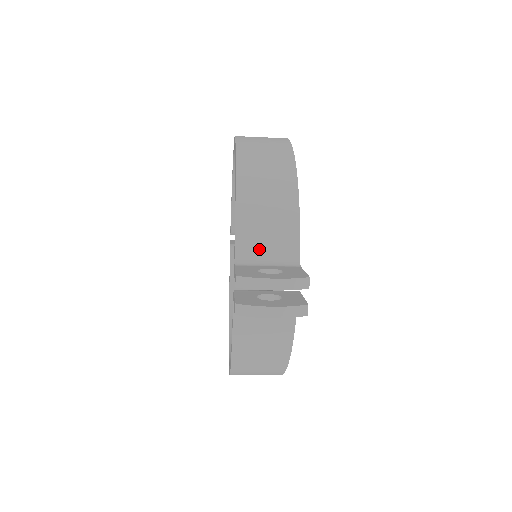
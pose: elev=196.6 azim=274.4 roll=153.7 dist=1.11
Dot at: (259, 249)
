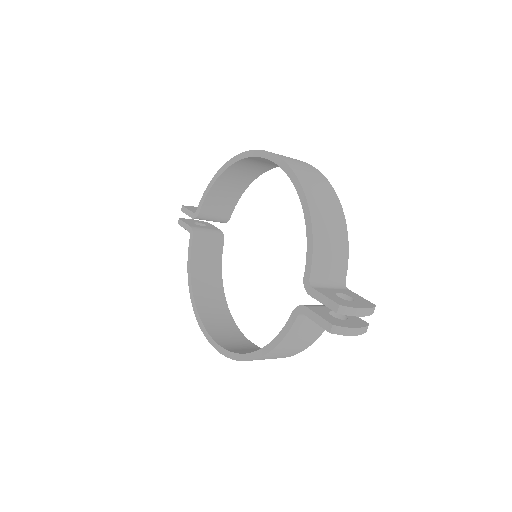
Dot at: (324, 274)
